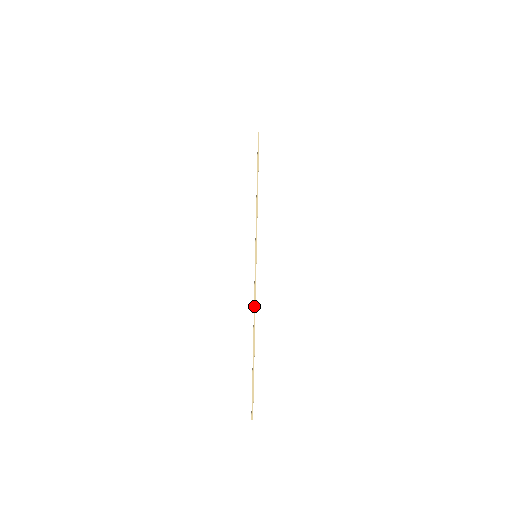
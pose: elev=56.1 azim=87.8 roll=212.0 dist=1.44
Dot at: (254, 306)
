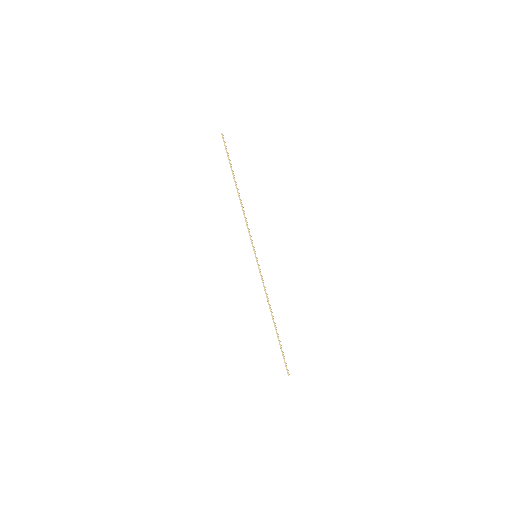
Dot at: occluded
